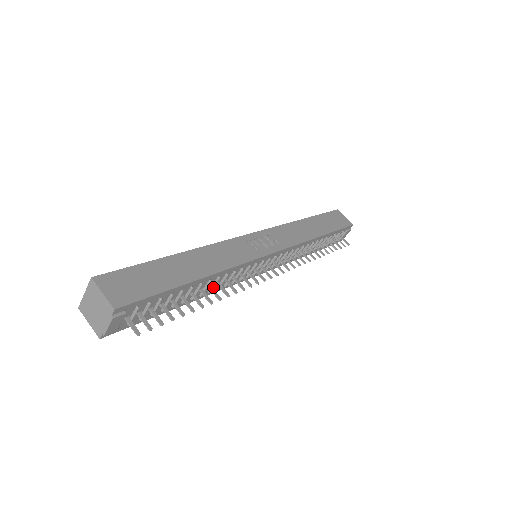
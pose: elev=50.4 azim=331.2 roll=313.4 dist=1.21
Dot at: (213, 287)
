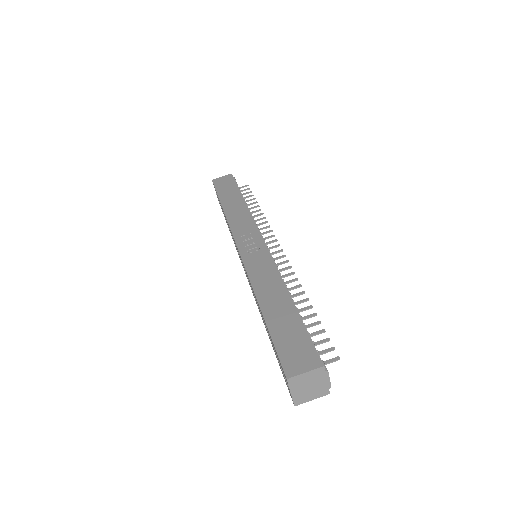
Dot at: occluded
